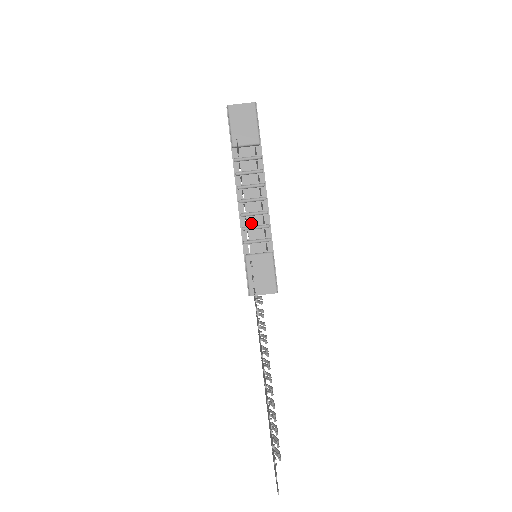
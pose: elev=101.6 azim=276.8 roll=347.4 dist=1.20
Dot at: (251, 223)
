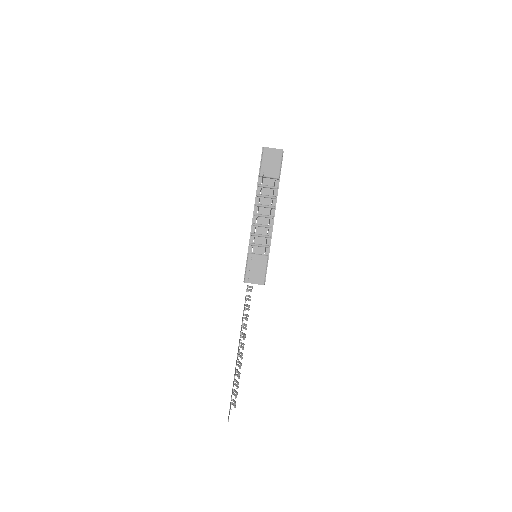
Dot at: (258, 232)
